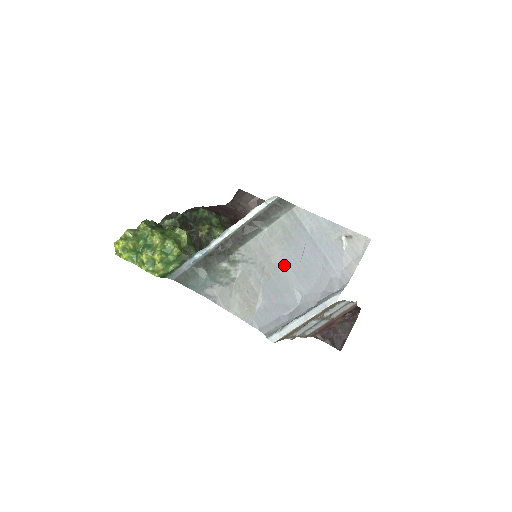
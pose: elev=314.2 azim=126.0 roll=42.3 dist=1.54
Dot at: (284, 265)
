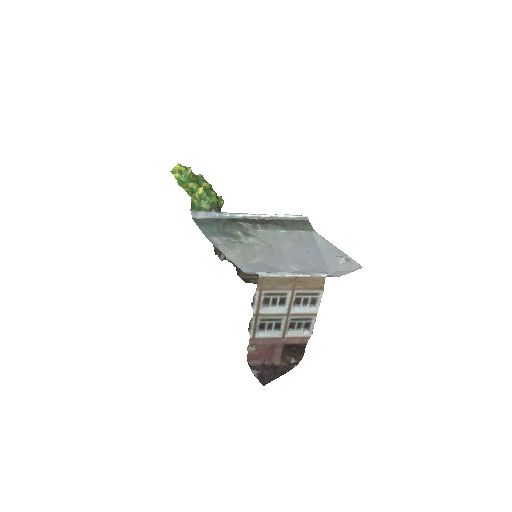
Dot at: (289, 251)
